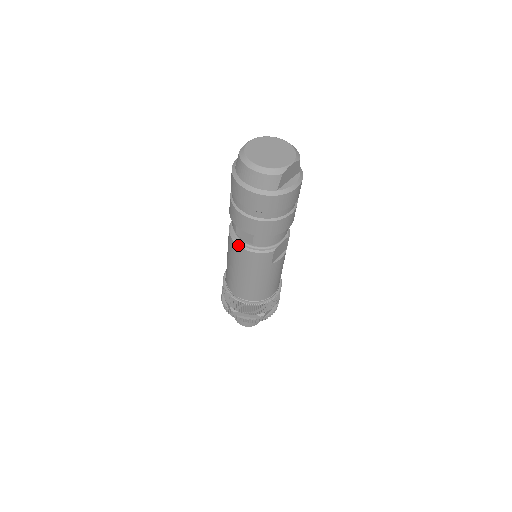
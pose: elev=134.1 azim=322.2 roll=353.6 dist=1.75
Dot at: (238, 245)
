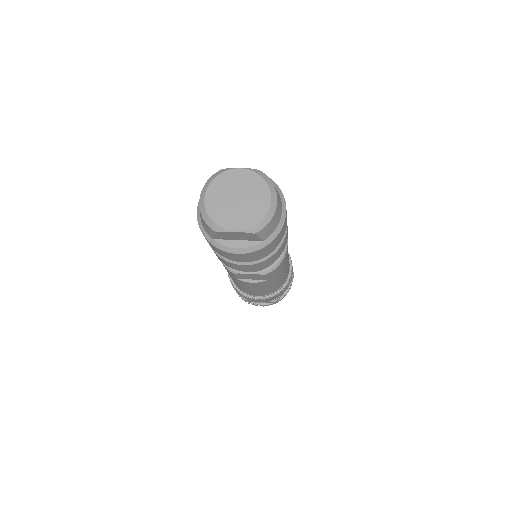
Dot at: occluded
